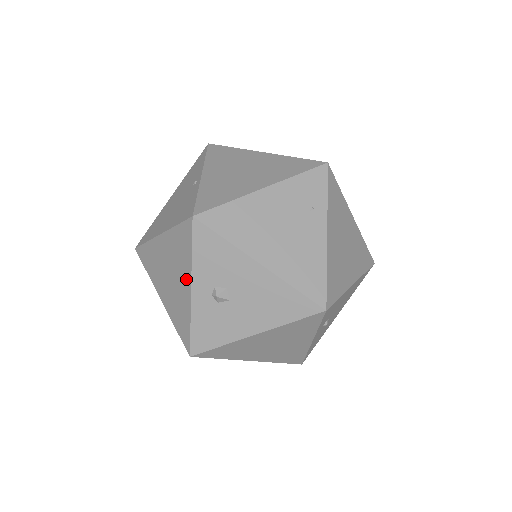
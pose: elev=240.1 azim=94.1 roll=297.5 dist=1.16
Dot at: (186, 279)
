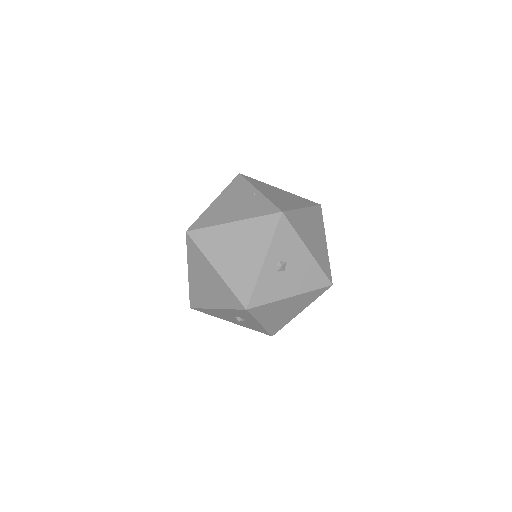
Dot at: (260, 253)
